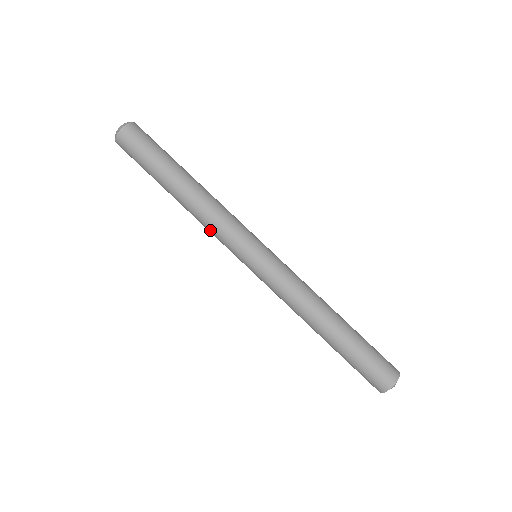
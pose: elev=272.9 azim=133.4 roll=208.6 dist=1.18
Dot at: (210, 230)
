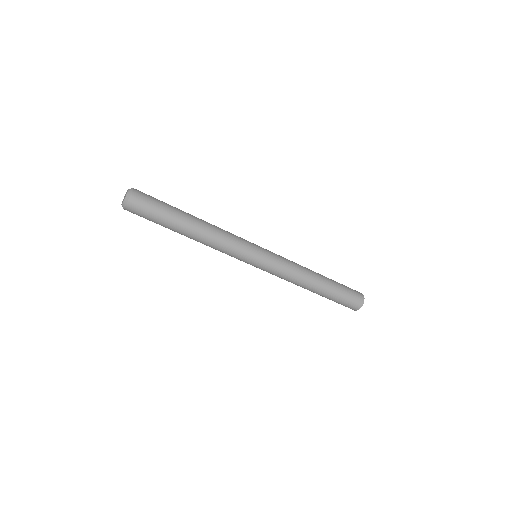
Dot at: occluded
